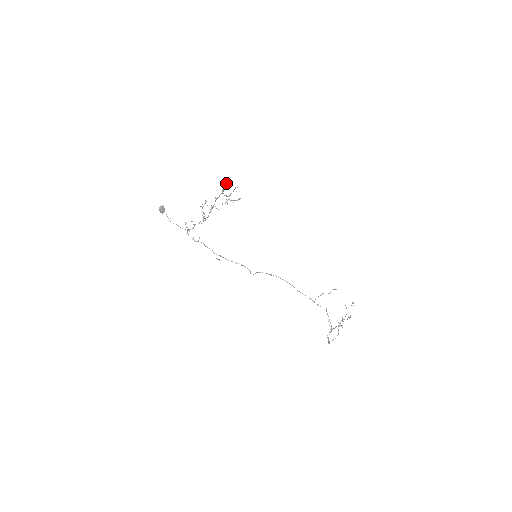
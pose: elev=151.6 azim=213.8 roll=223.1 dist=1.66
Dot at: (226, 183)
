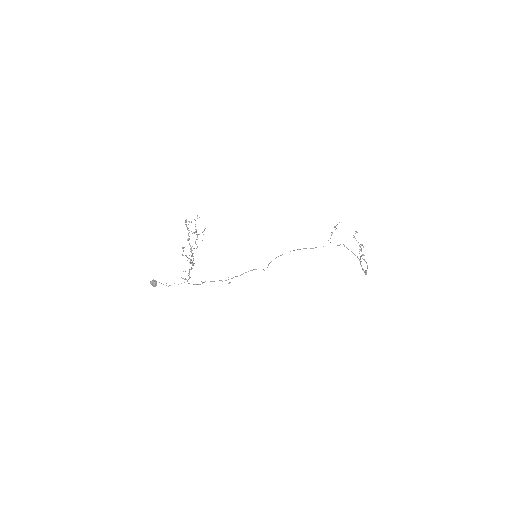
Dot at: (186, 222)
